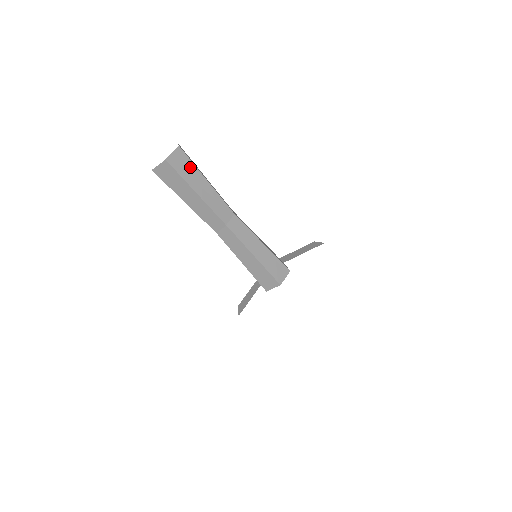
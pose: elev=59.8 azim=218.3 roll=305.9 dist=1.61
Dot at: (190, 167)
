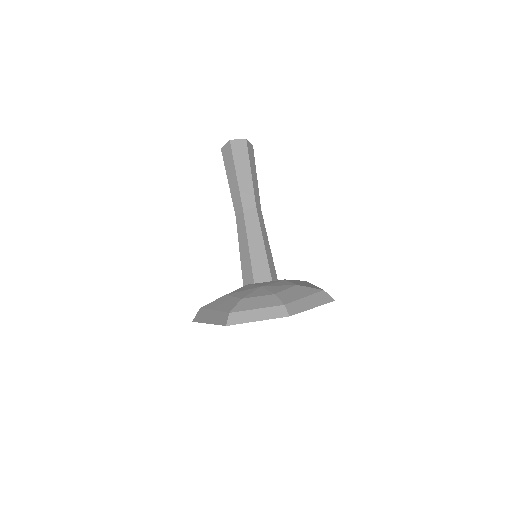
Dot at: (253, 159)
